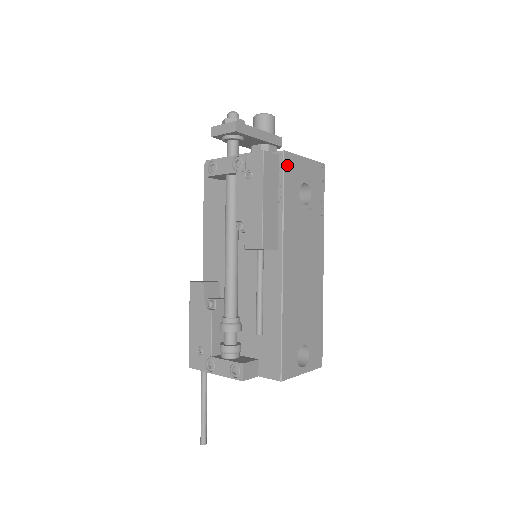
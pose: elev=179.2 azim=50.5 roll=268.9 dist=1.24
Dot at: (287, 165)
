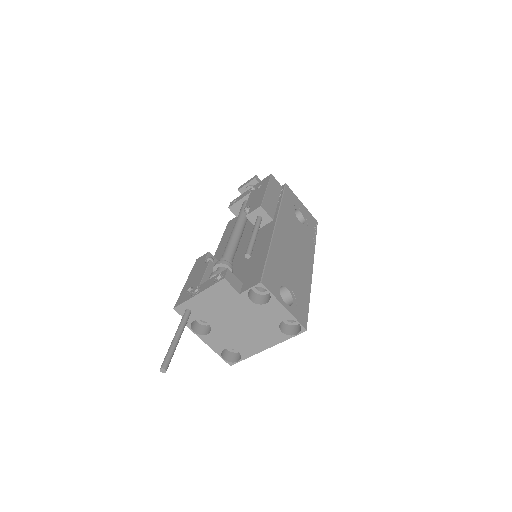
Dot at: (287, 191)
